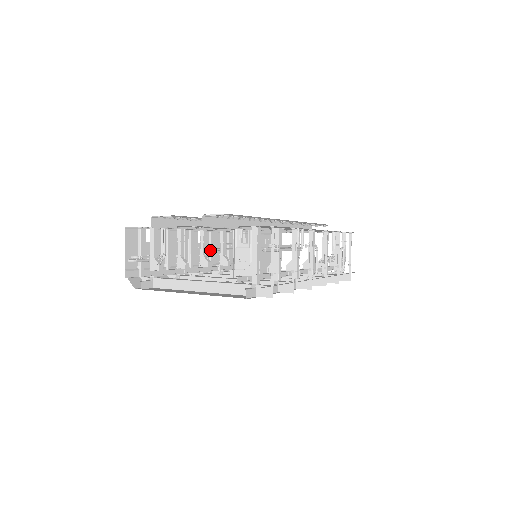
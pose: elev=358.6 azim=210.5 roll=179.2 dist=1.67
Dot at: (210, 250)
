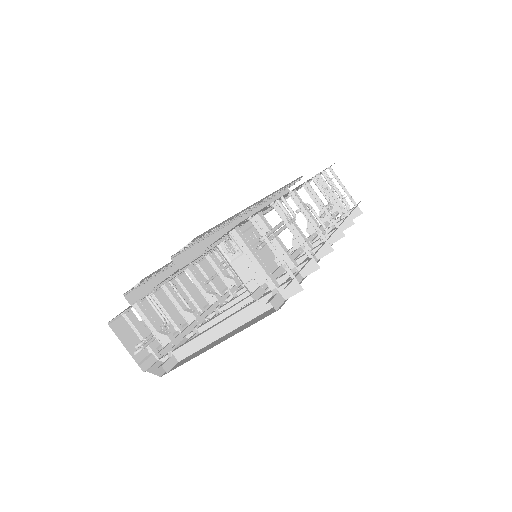
Dot at: (209, 281)
